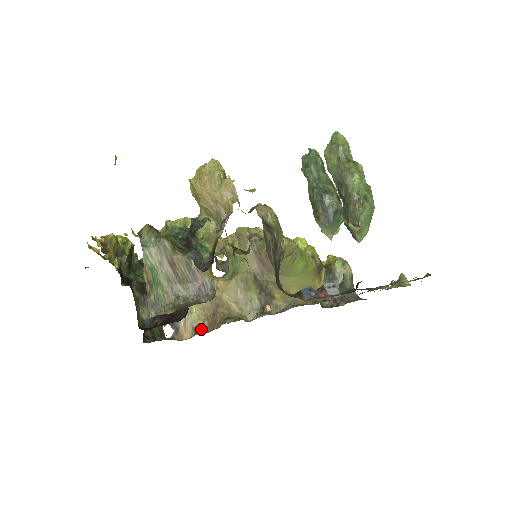
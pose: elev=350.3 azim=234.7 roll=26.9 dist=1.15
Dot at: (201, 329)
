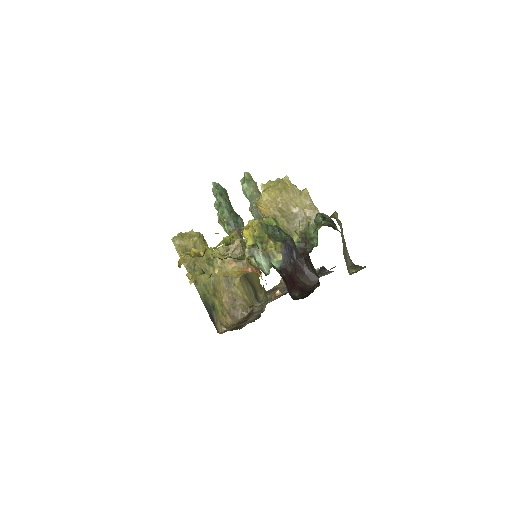
Dot at: (227, 322)
